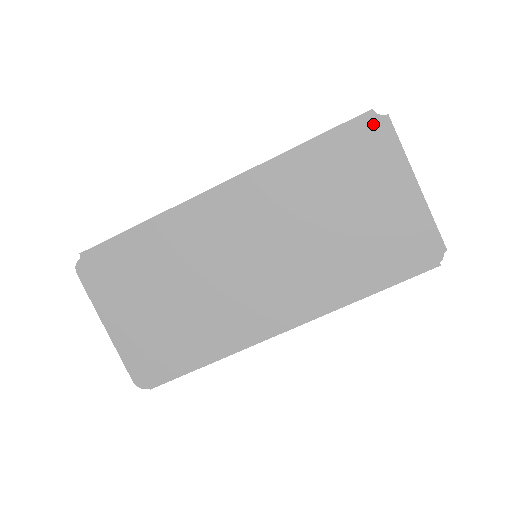
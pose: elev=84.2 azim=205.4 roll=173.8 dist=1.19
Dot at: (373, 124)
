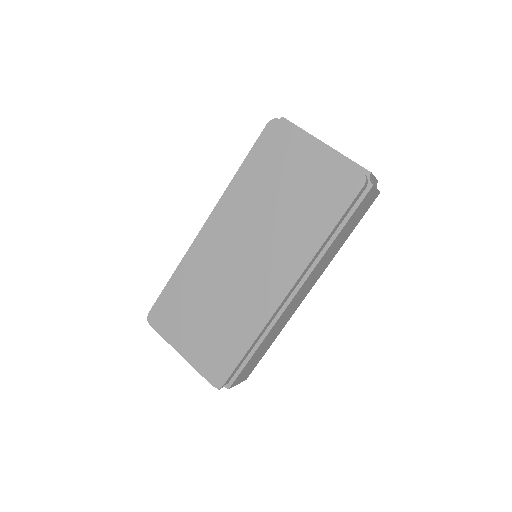
Dot at: (272, 127)
